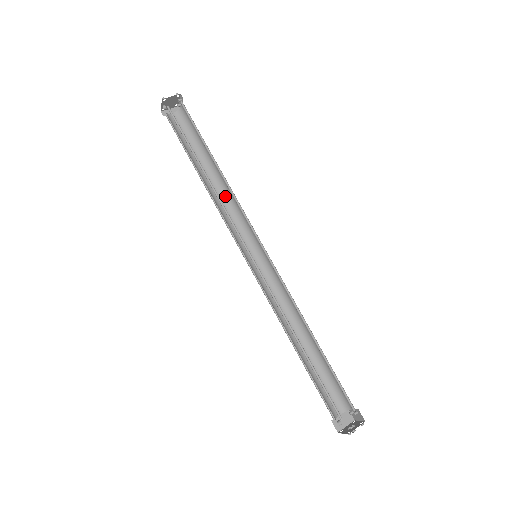
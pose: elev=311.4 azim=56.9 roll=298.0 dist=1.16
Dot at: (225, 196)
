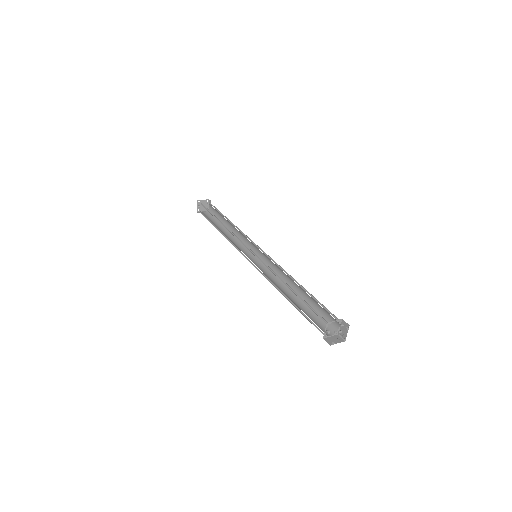
Dot at: (236, 238)
